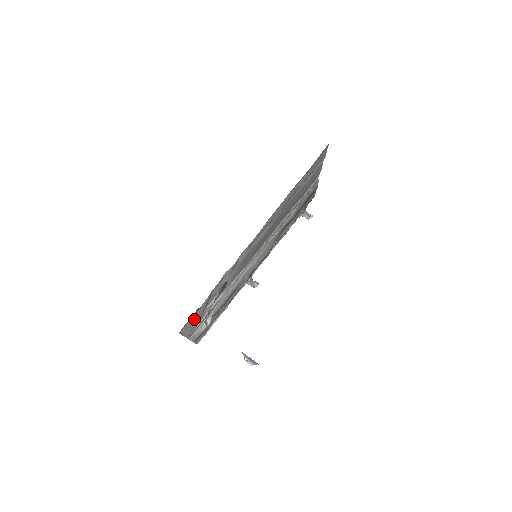
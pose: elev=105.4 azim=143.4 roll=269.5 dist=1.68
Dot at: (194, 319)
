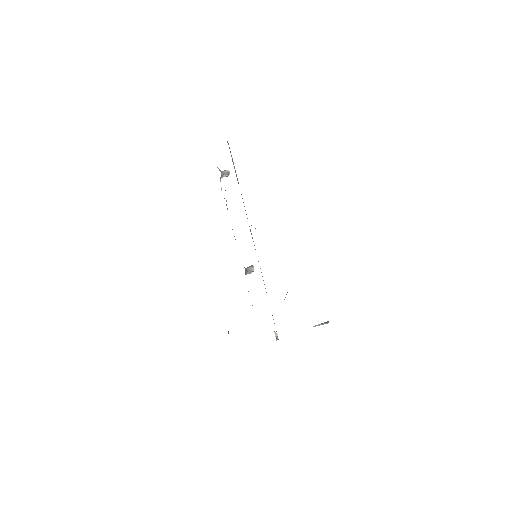
Dot at: occluded
